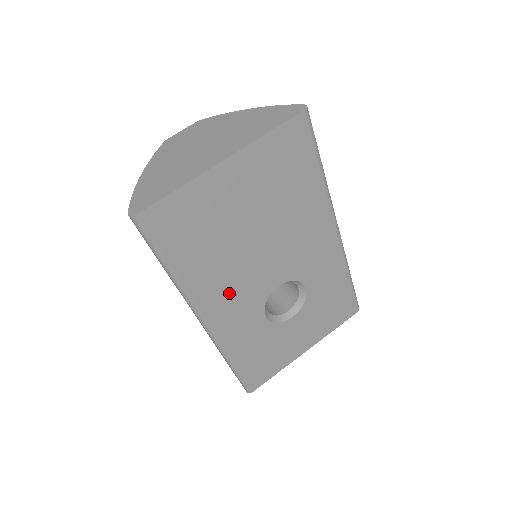
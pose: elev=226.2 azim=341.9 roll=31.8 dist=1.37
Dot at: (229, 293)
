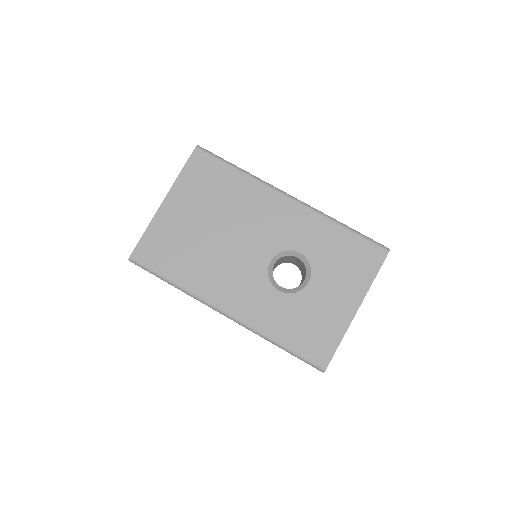
Dot at: (228, 282)
